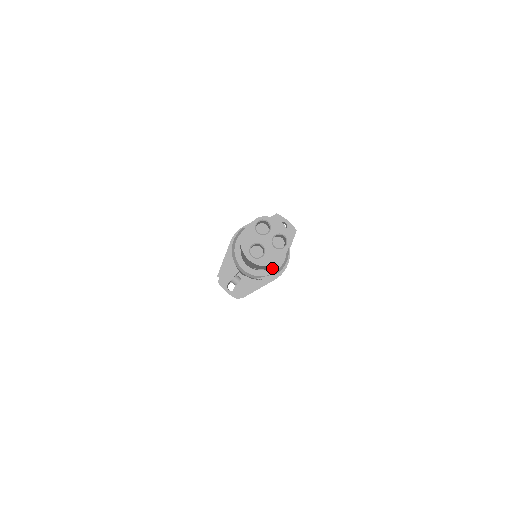
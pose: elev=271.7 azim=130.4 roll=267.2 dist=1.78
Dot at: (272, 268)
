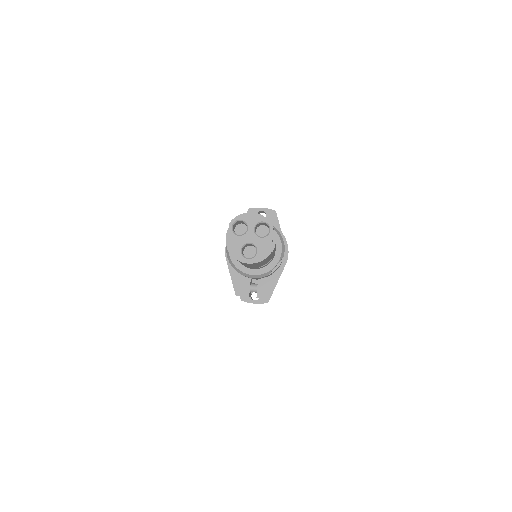
Dot at: (275, 256)
